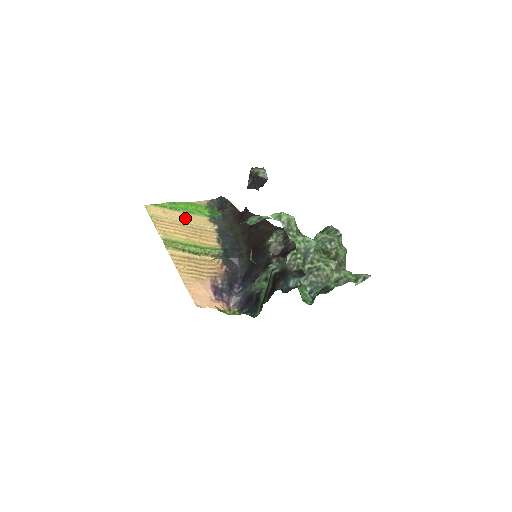
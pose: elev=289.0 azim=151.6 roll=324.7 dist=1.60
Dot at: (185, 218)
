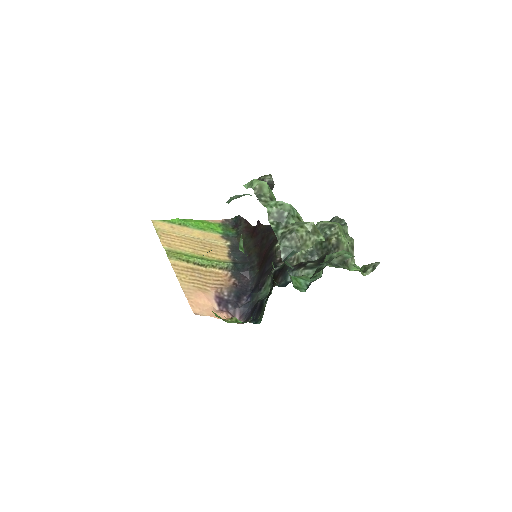
Dot at: (194, 234)
